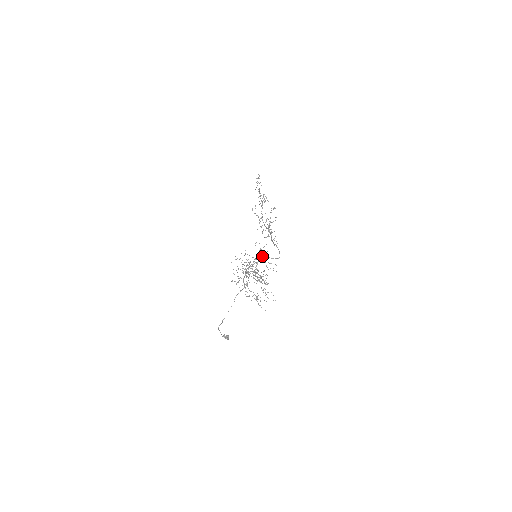
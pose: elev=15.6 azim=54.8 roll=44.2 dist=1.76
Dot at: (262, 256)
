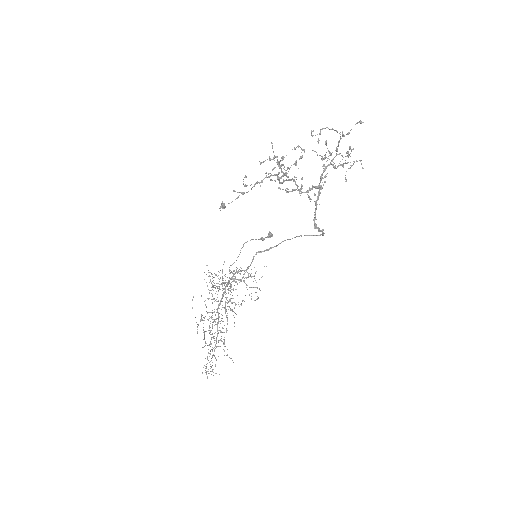
Dot at: (276, 246)
